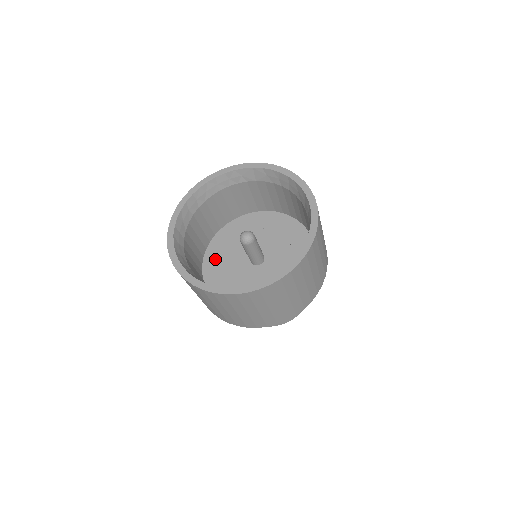
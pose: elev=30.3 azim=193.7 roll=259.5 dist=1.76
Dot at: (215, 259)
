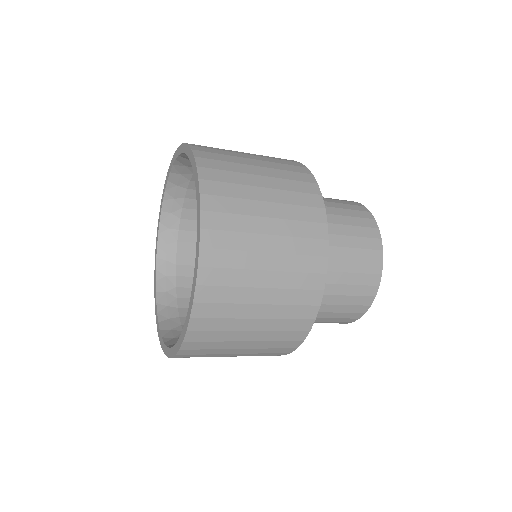
Dot at: occluded
